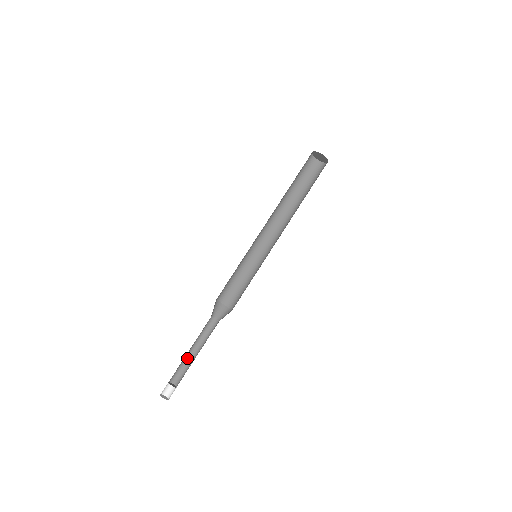
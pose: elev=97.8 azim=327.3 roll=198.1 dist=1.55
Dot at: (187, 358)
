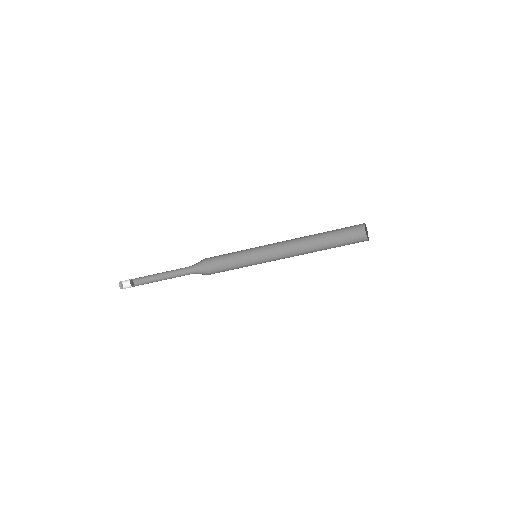
Dot at: (154, 274)
